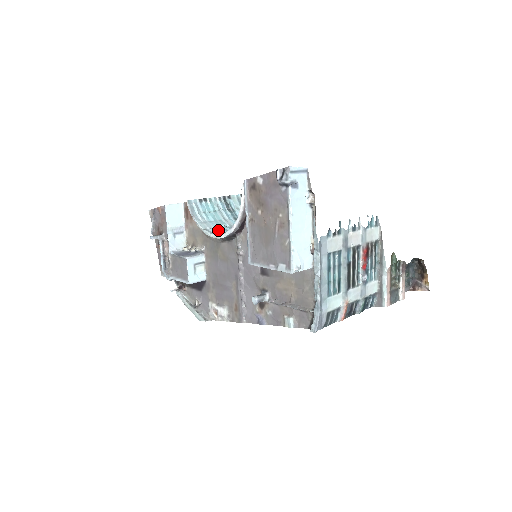
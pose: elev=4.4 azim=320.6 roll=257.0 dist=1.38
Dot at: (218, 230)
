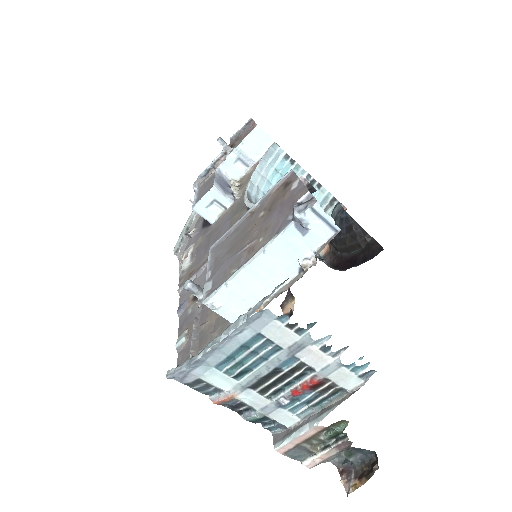
Dot at: (261, 196)
